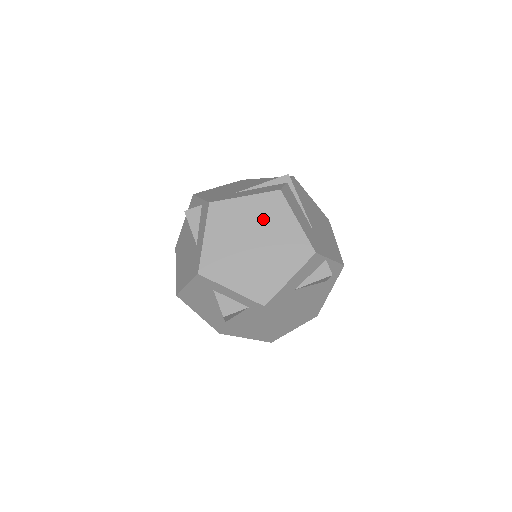
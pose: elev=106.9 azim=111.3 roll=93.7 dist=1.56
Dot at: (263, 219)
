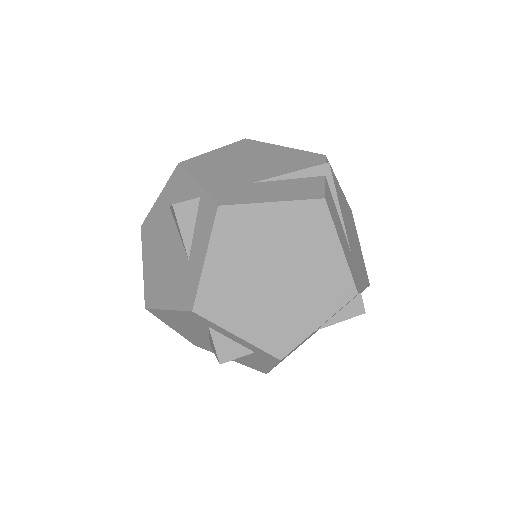
Dot at: (294, 240)
